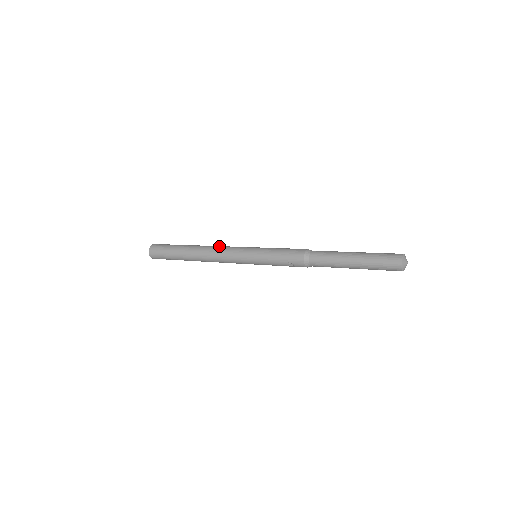
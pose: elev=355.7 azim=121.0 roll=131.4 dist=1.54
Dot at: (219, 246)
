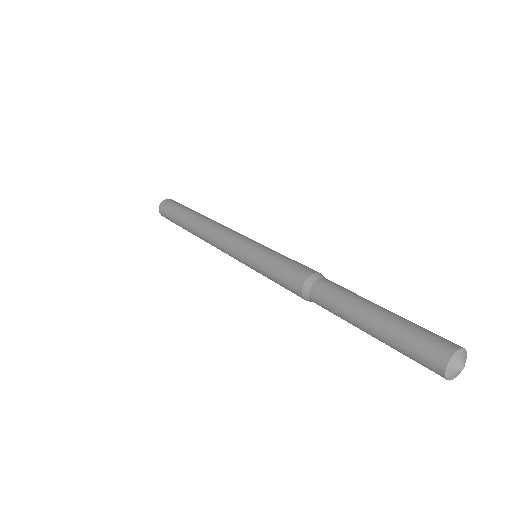
Dot at: (213, 232)
